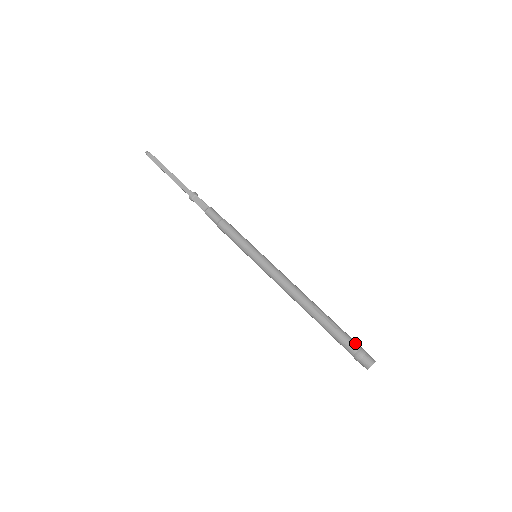
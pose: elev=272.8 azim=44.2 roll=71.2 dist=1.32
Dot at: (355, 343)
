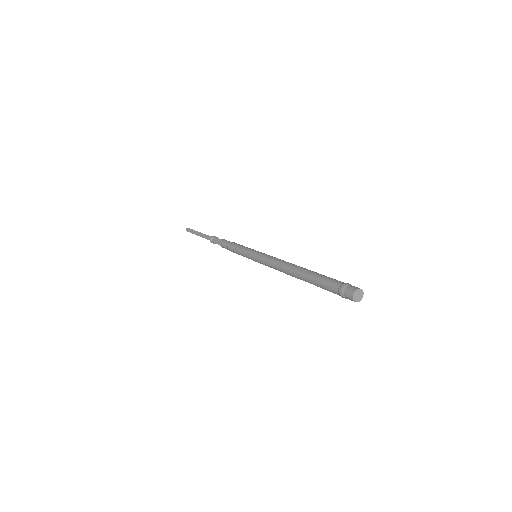
Dot at: (337, 281)
